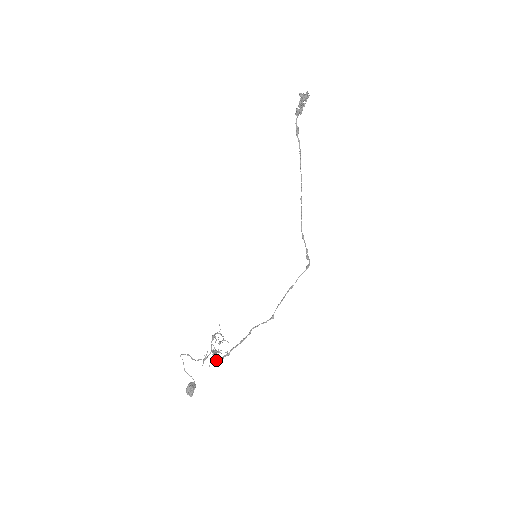
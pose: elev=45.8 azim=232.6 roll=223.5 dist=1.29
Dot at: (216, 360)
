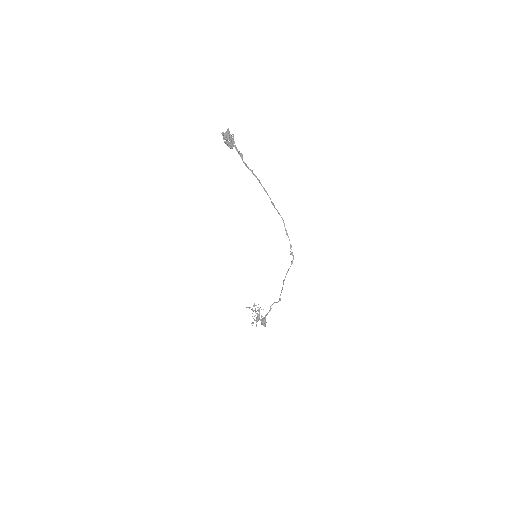
Dot at: (256, 326)
